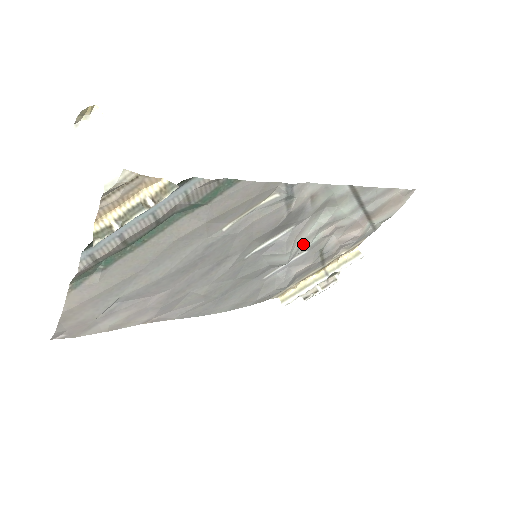
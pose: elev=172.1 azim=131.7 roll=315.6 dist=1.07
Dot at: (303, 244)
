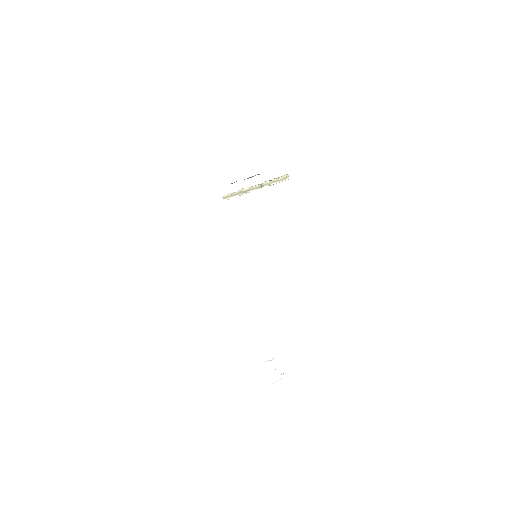
Dot at: occluded
